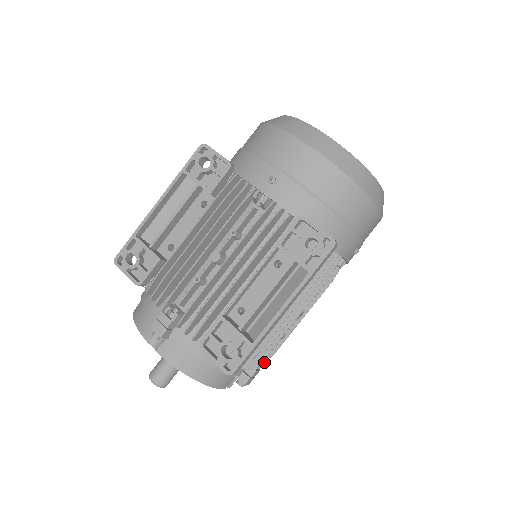
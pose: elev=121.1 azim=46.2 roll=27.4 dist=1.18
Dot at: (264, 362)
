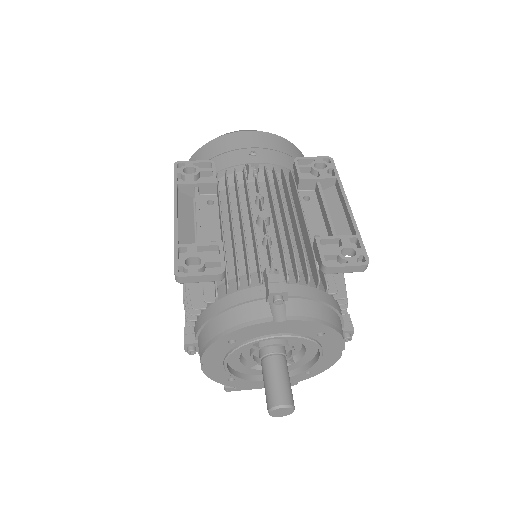
Dot at: occluded
